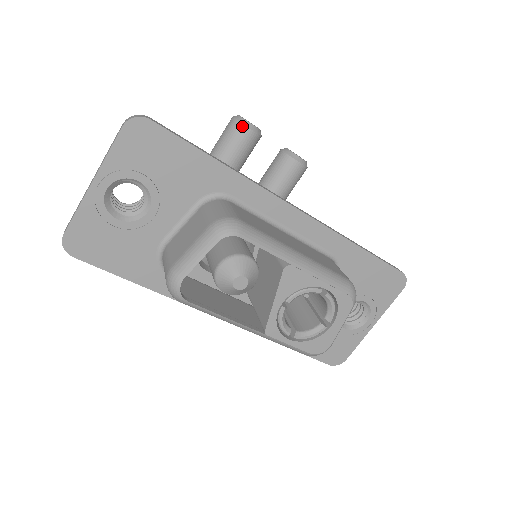
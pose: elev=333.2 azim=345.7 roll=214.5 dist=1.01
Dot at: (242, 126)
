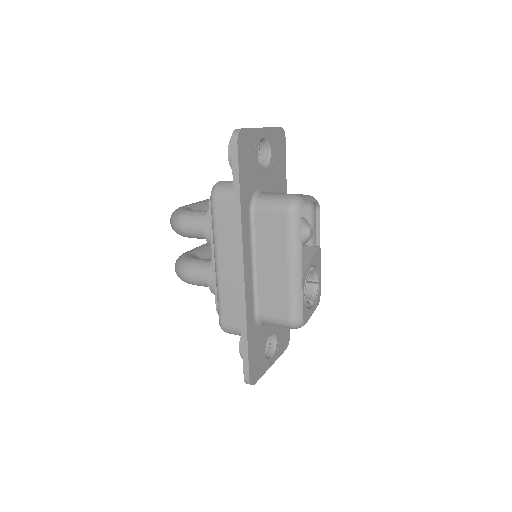
Dot at: occluded
